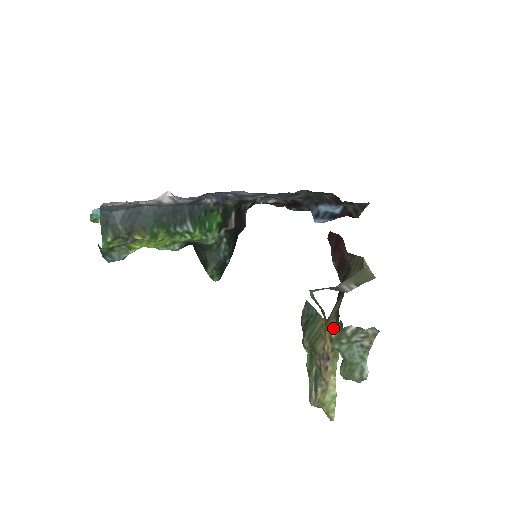
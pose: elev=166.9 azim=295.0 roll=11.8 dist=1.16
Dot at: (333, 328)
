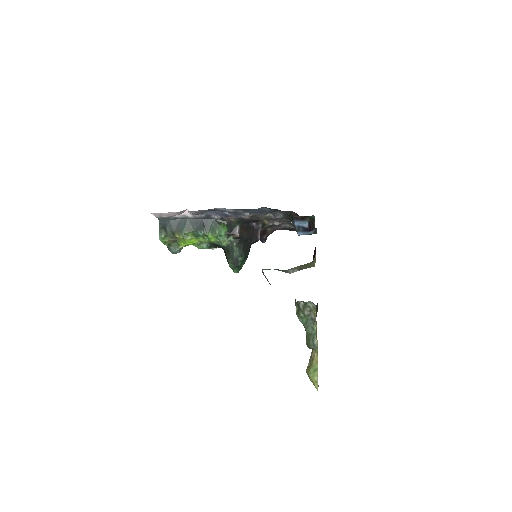
Dot at: (296, 305)
